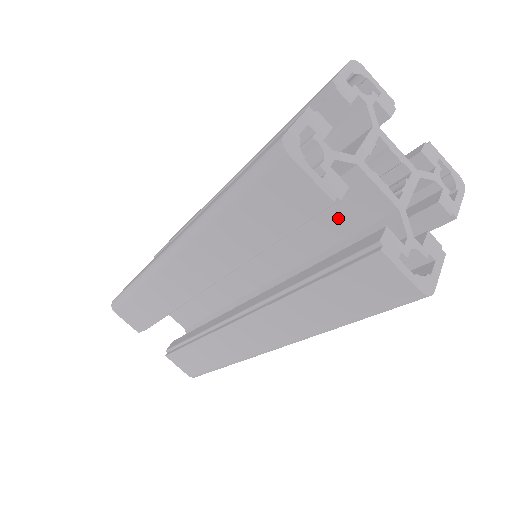
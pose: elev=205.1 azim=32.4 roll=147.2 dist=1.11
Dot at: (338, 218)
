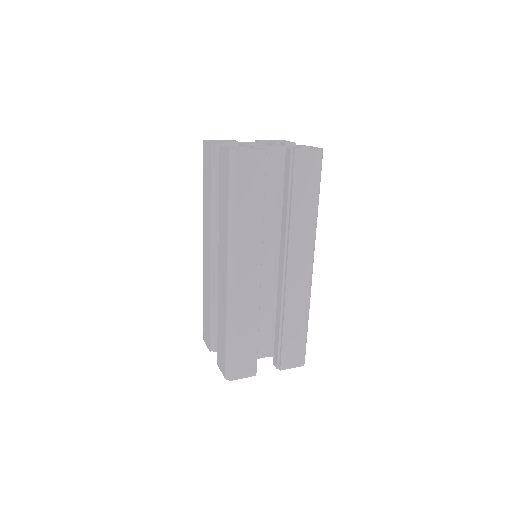
Dot at: occluded
